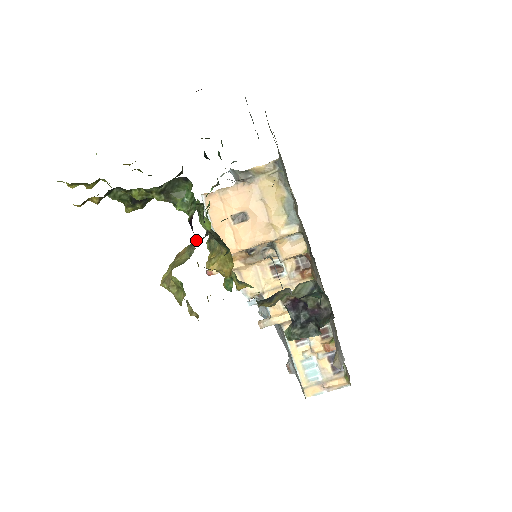
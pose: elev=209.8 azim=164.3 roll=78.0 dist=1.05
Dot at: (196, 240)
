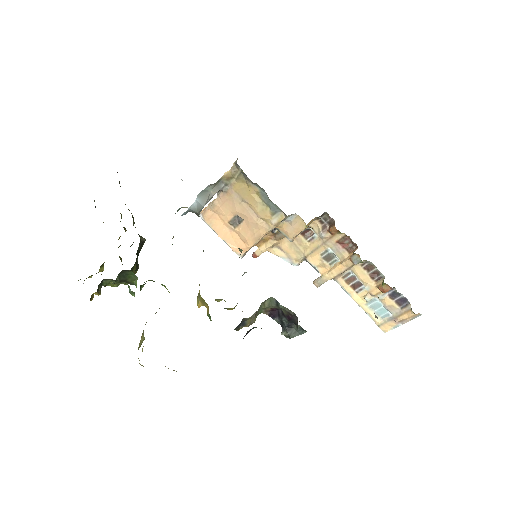
Dot at: occluded
